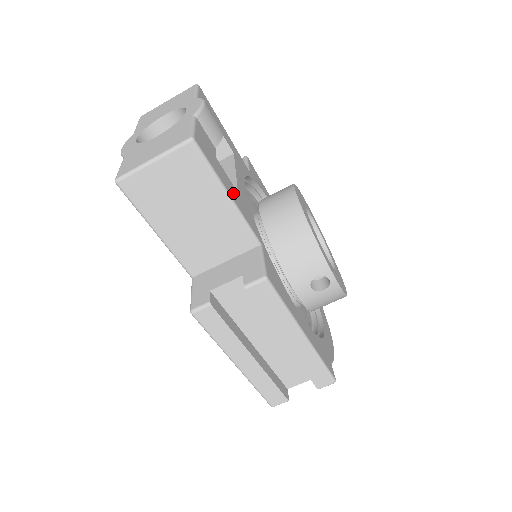
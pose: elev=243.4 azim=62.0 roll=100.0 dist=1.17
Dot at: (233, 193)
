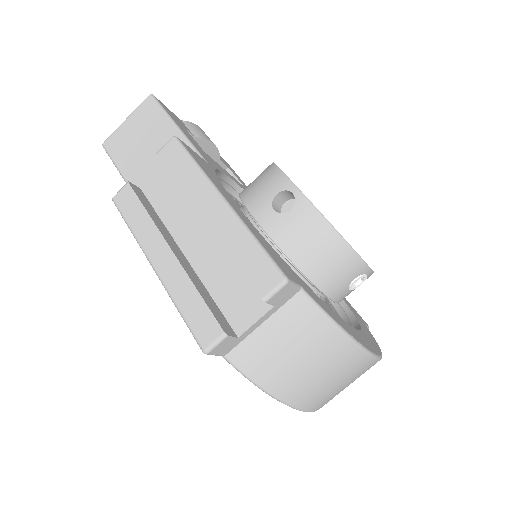
Dot at: (189, 136)
